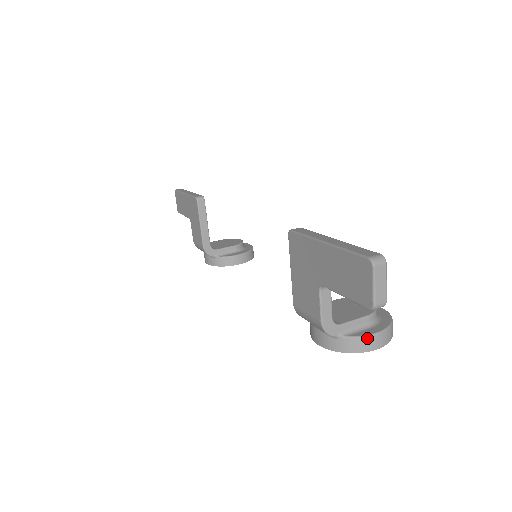
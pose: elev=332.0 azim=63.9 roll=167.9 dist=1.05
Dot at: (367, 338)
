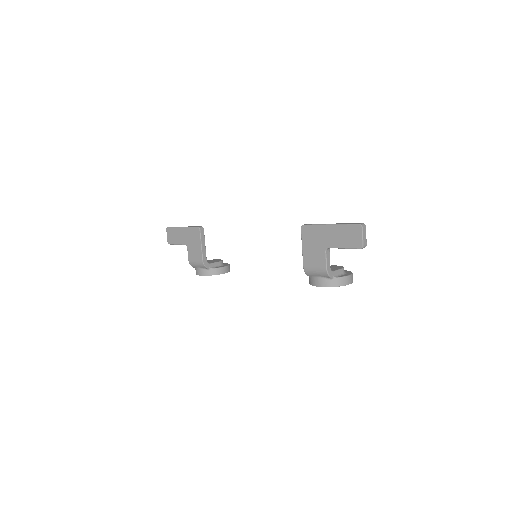
Dot at: (346, 277)
